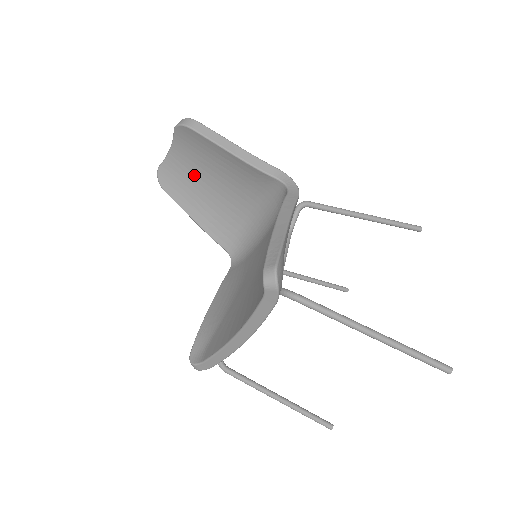
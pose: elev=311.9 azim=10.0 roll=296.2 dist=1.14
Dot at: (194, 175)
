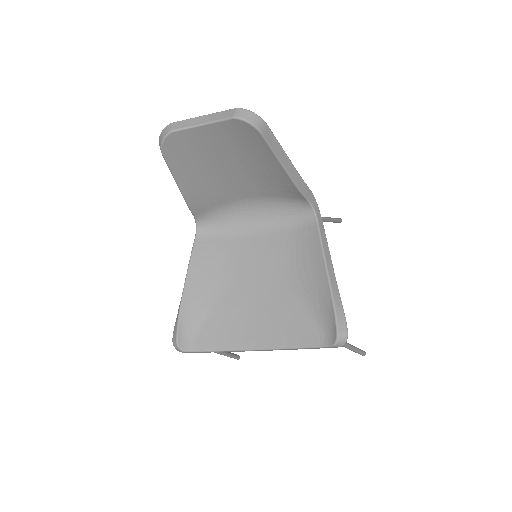
Dot at: (213, 155)
